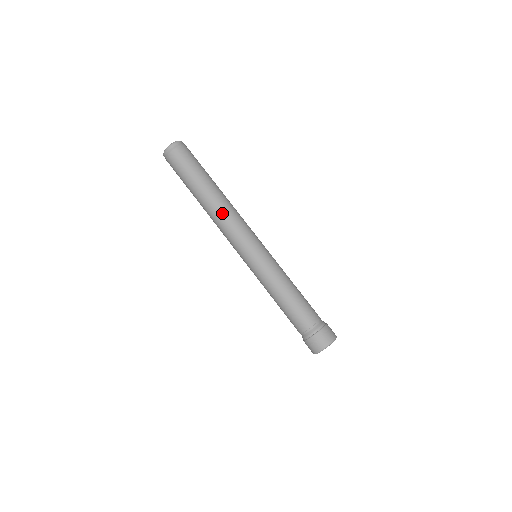
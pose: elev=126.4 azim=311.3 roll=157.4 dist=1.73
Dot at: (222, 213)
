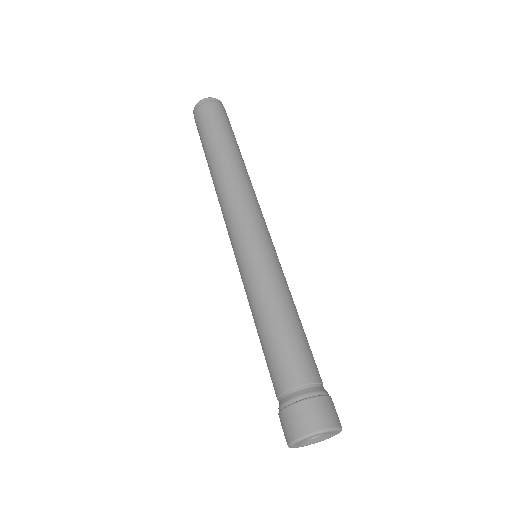
Dot at: (226, 184)
